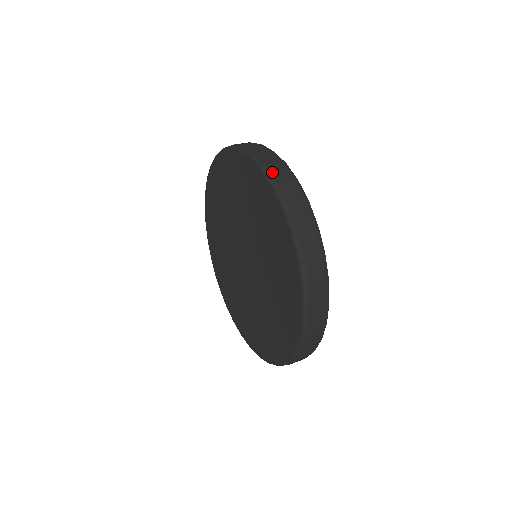
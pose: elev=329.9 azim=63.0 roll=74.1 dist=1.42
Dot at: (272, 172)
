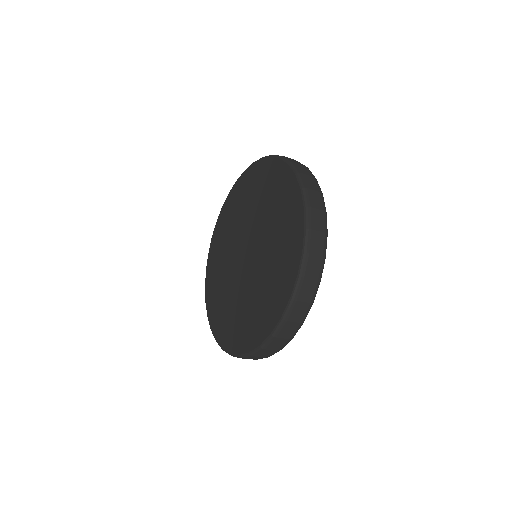
Dot at: occluded
